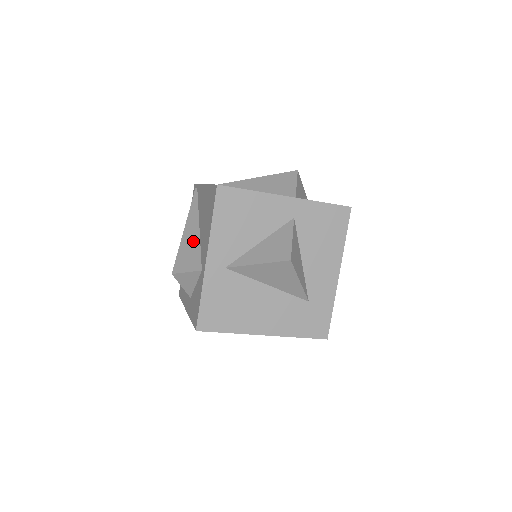
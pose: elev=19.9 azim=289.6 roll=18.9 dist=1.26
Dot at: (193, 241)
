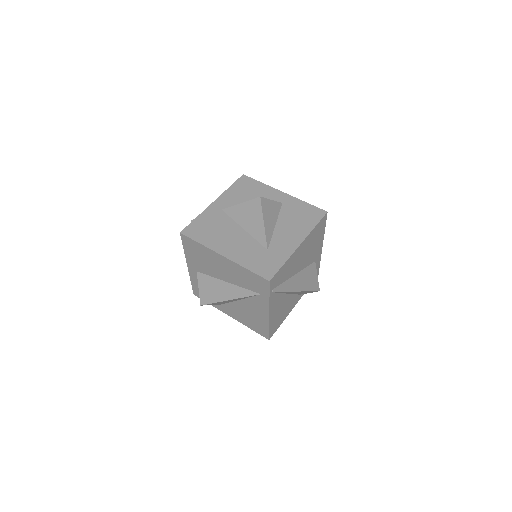
Dot at: occluded
